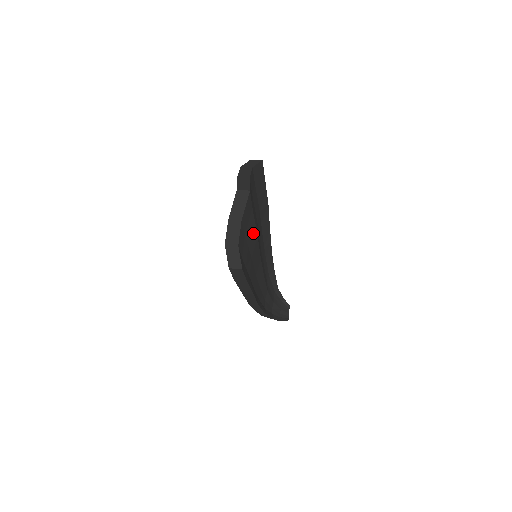
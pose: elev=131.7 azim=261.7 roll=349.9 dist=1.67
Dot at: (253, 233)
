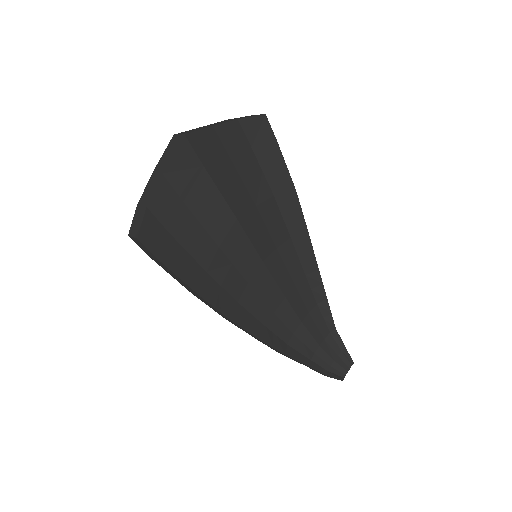
Dot at: (218, 209)
